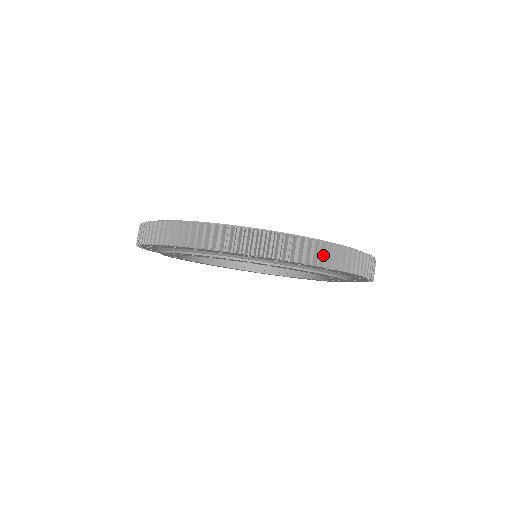
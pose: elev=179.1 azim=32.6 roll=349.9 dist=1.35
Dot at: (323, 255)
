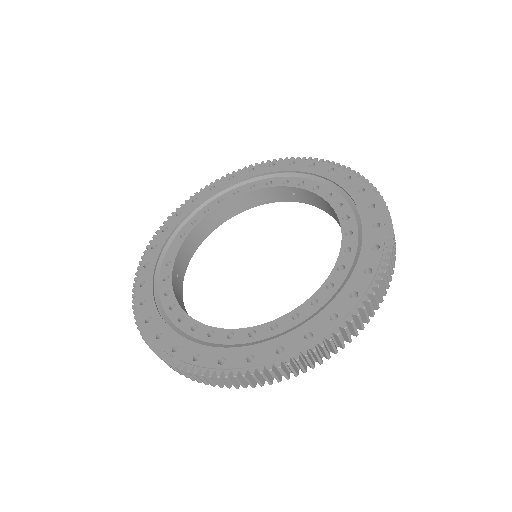
Dot at: (378, 296)
